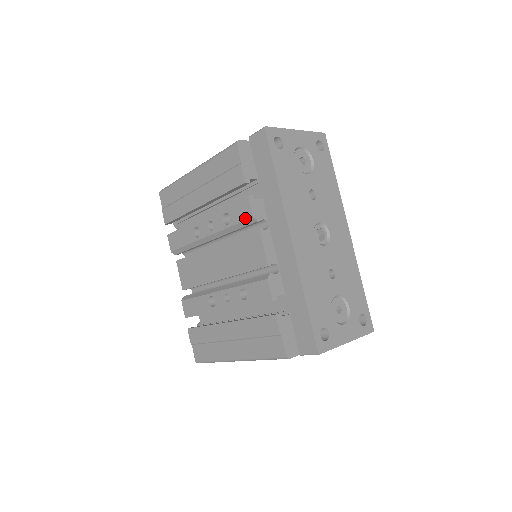
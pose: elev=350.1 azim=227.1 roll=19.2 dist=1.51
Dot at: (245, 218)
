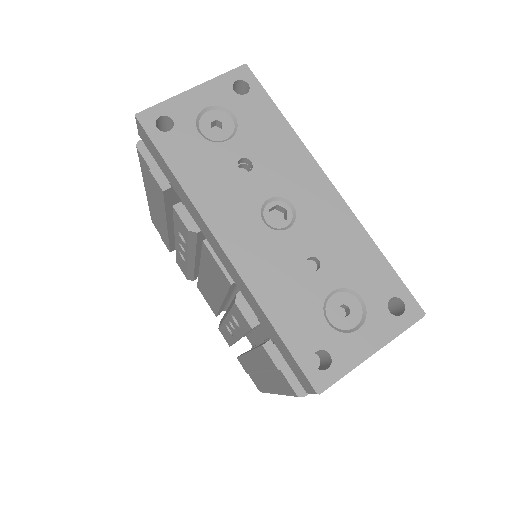
Dot at: (186, 233)
